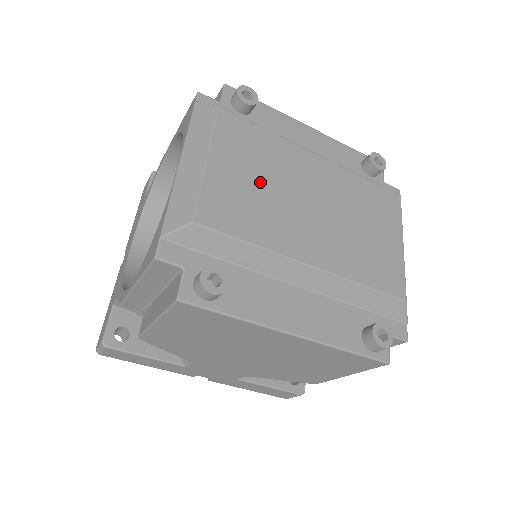
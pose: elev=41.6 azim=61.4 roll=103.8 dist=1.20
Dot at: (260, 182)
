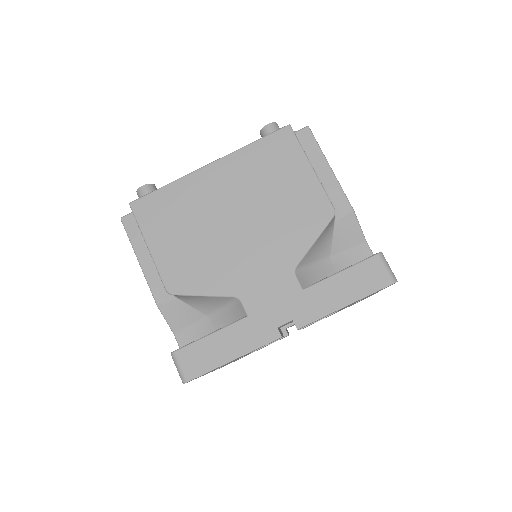
Dot at: occluded
